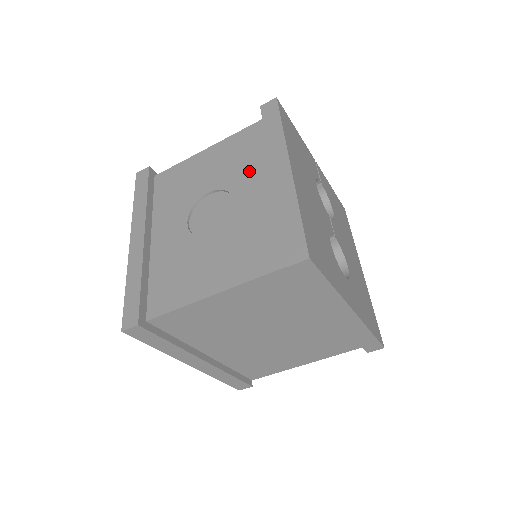
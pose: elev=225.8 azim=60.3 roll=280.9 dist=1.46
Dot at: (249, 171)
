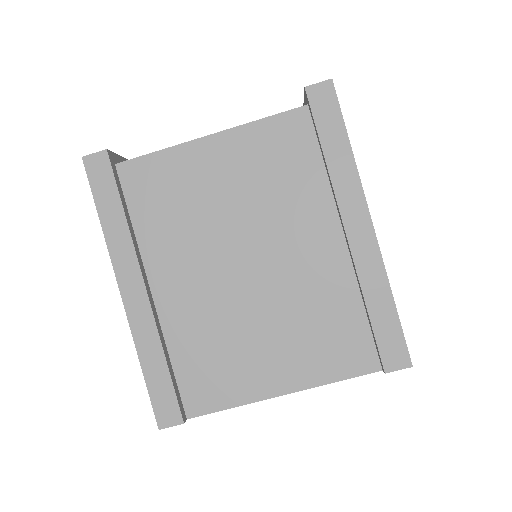
Dot at: occluded
